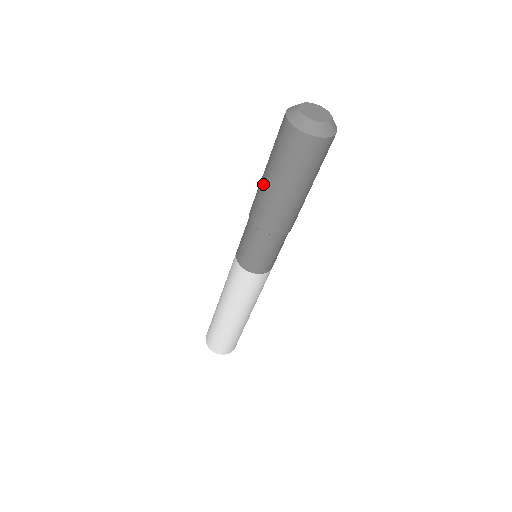
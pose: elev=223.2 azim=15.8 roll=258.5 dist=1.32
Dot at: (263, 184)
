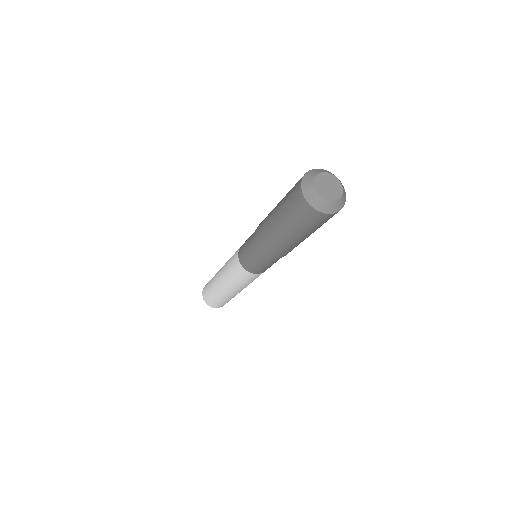
Dot at: (274, 208)
